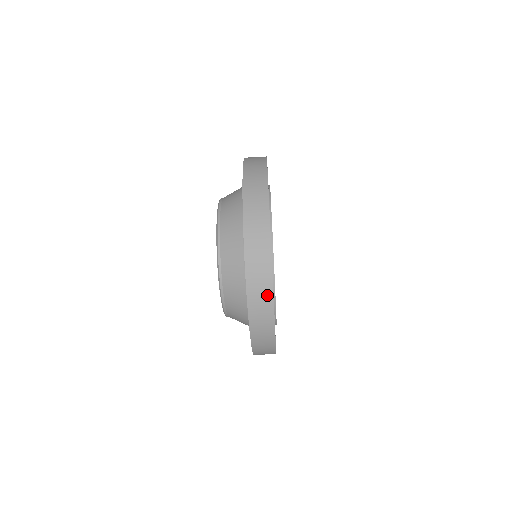
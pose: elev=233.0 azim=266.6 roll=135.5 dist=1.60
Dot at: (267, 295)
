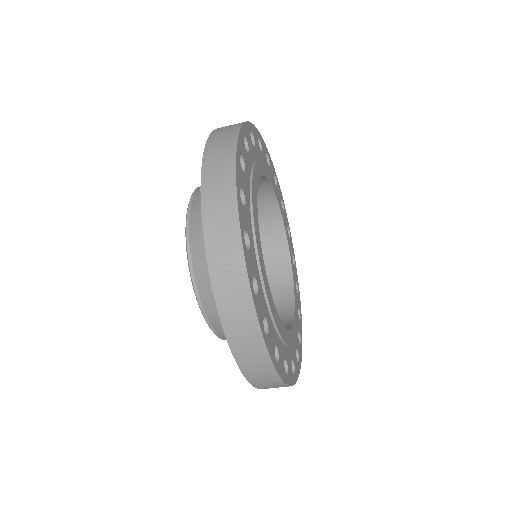
Dot at: occluded
